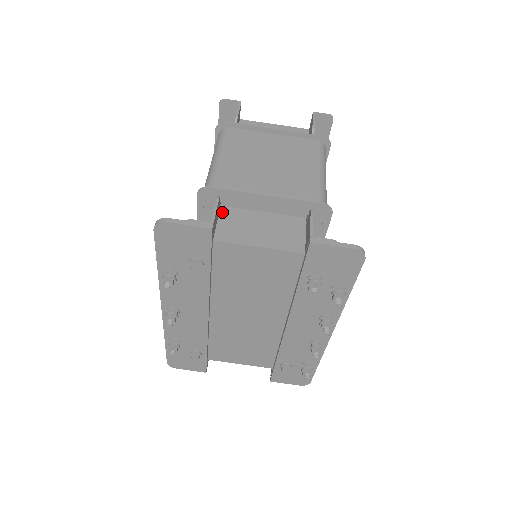
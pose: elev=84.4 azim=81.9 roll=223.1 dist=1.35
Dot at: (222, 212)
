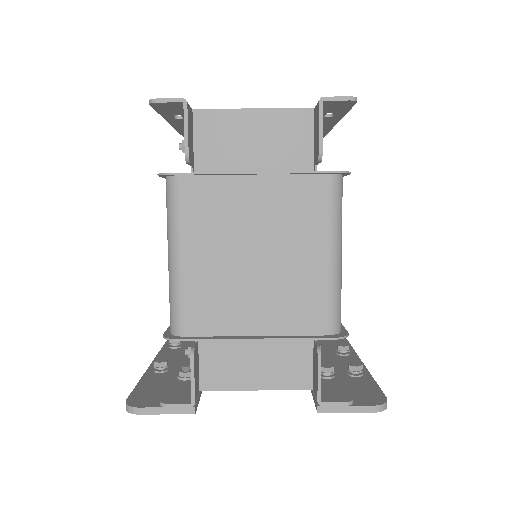
Dot at: (202, 341)
